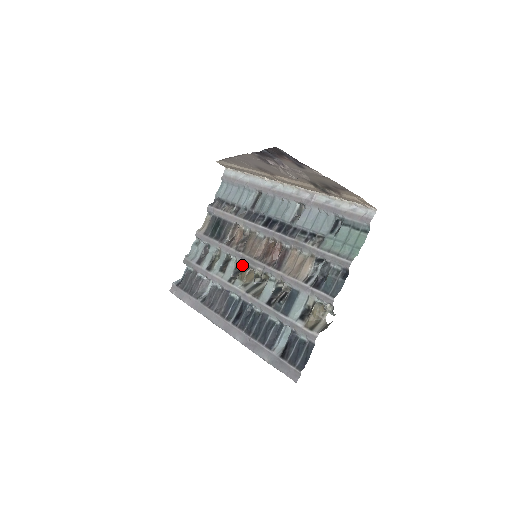
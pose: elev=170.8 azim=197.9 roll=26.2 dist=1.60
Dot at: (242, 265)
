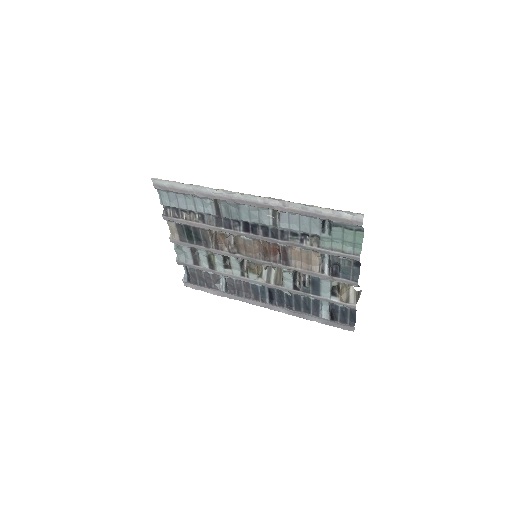
Dot at: occluded
